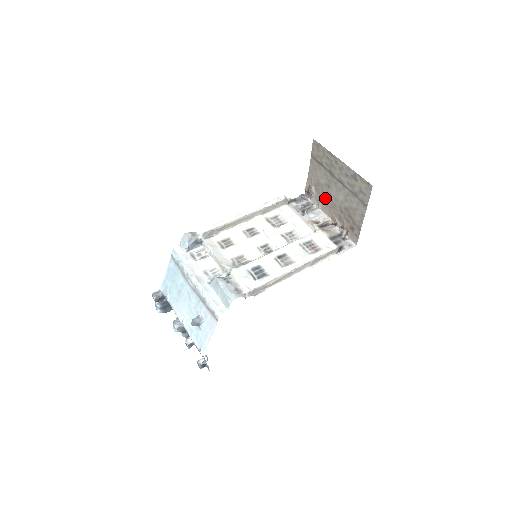
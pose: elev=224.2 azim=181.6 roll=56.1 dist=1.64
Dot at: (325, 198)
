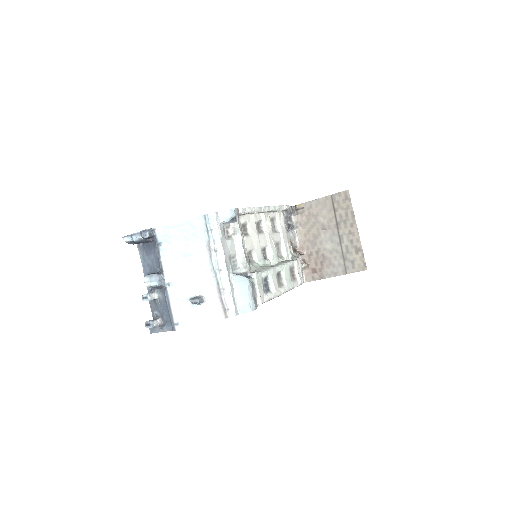
Dot at: (311, 230)
